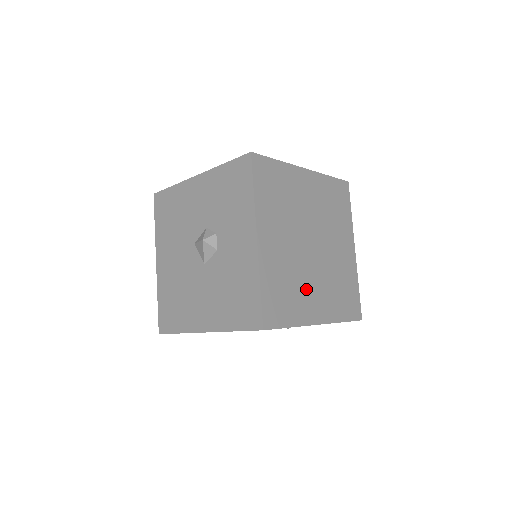
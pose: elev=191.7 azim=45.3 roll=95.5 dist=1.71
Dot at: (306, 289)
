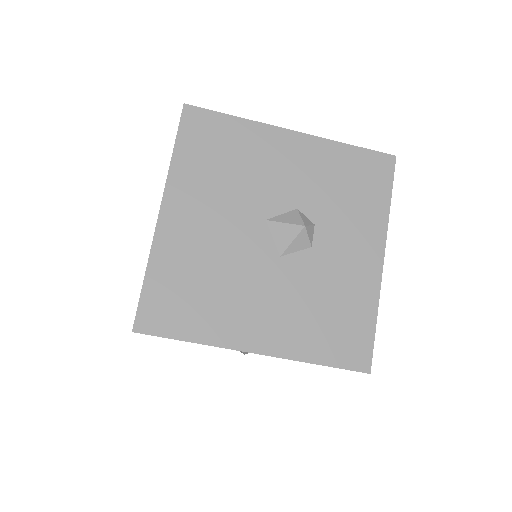
Dot at: occluded
